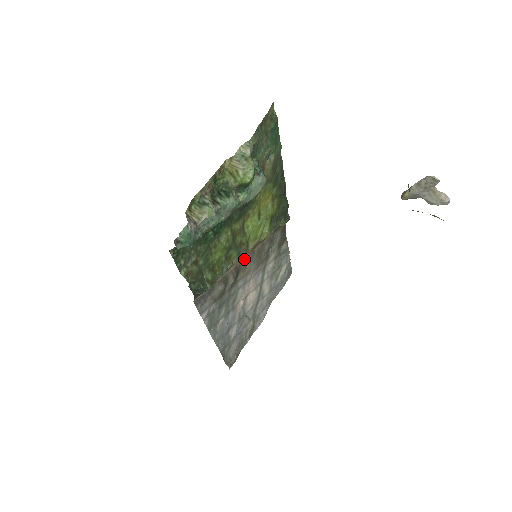
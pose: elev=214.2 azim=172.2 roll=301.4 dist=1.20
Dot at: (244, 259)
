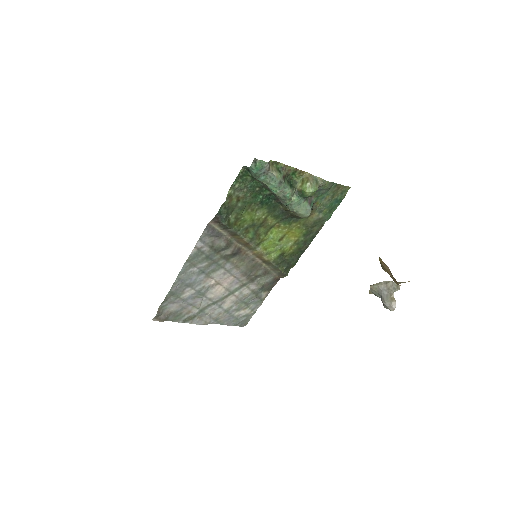
Dot at: (246, 254)
